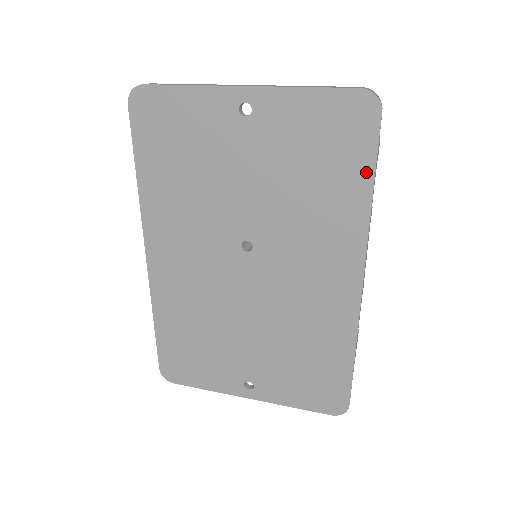
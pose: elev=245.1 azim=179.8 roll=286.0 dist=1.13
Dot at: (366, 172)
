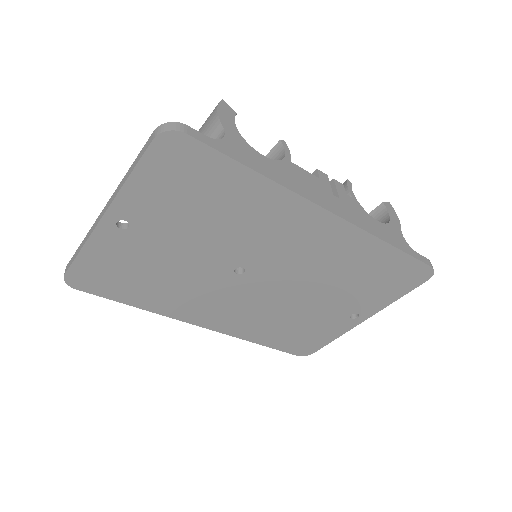
Dot at: (234, 169)
